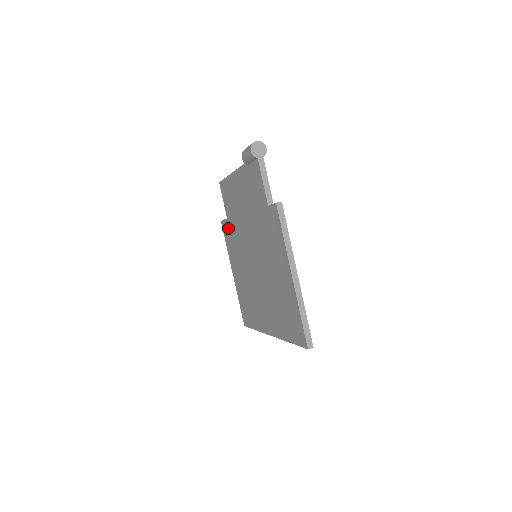
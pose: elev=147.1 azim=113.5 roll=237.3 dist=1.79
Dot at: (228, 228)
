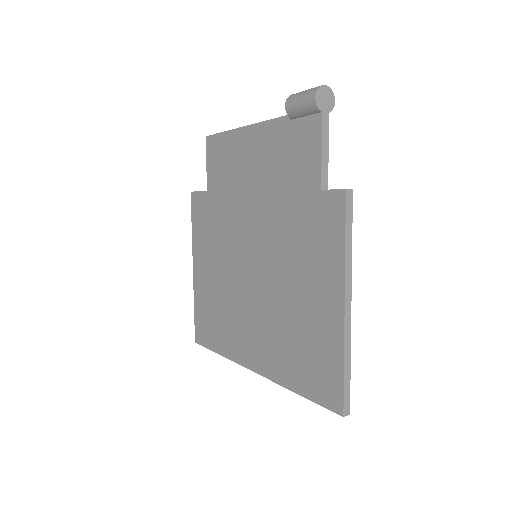
Dot at: (205, 205)
